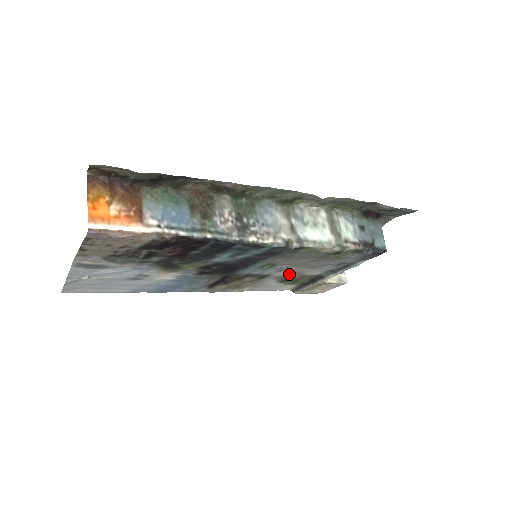
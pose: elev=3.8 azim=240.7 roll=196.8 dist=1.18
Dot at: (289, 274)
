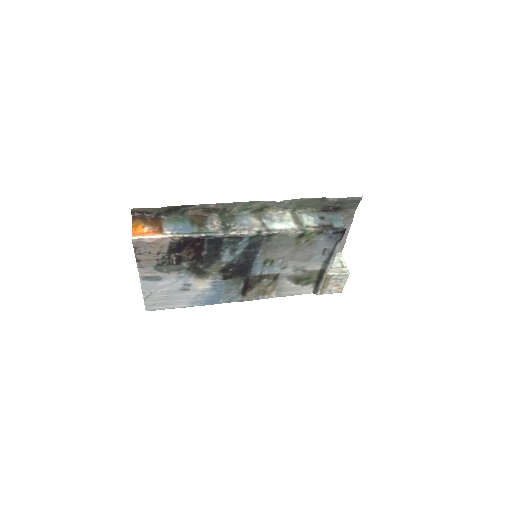
Dot at: (294, 272)
